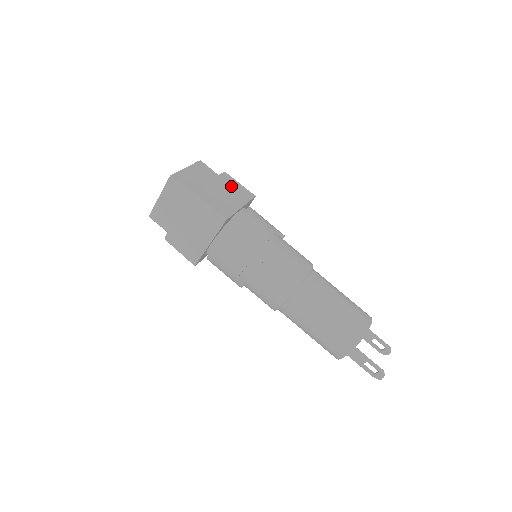
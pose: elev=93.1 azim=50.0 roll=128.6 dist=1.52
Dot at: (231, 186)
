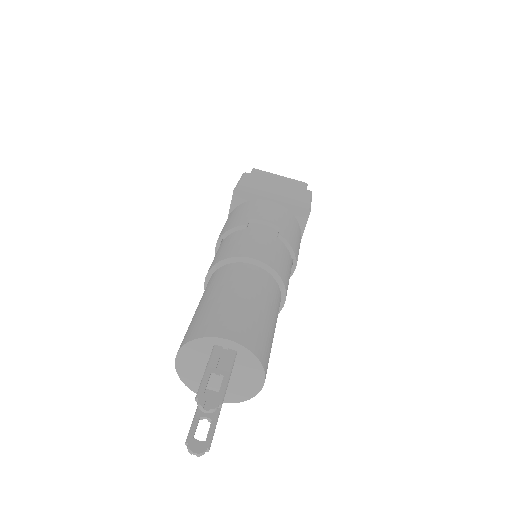
Dot at: occluded
